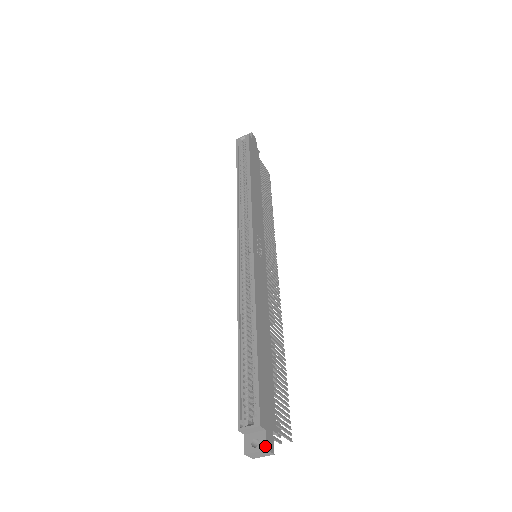
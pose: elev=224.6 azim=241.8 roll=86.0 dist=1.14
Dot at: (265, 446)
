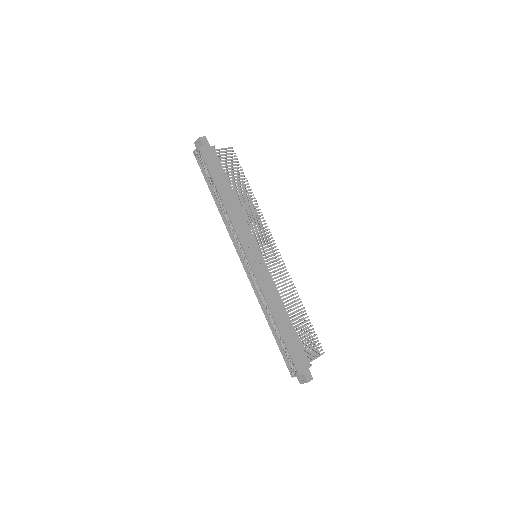
Dot at: (306, 381)
